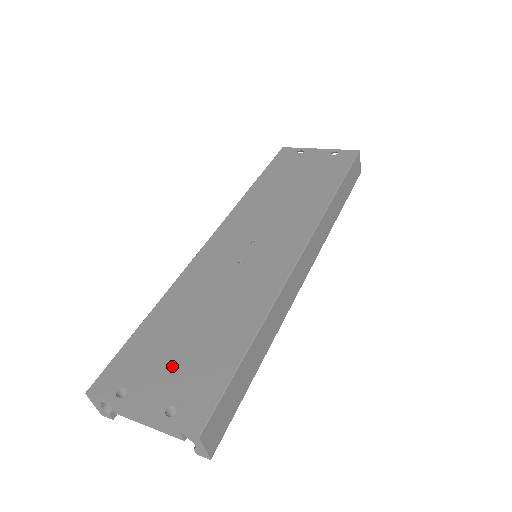
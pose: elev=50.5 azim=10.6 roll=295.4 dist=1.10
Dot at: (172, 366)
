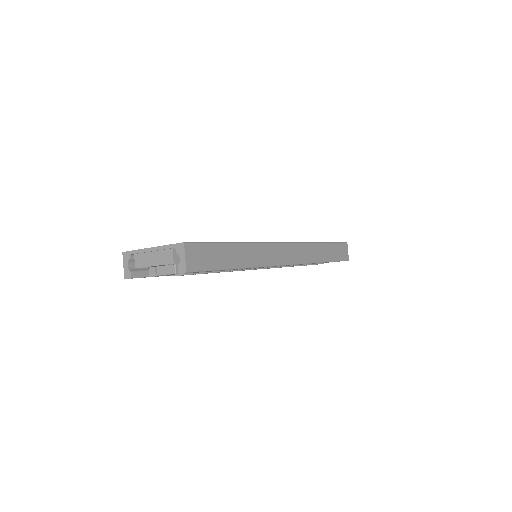
Dot at: occluded
